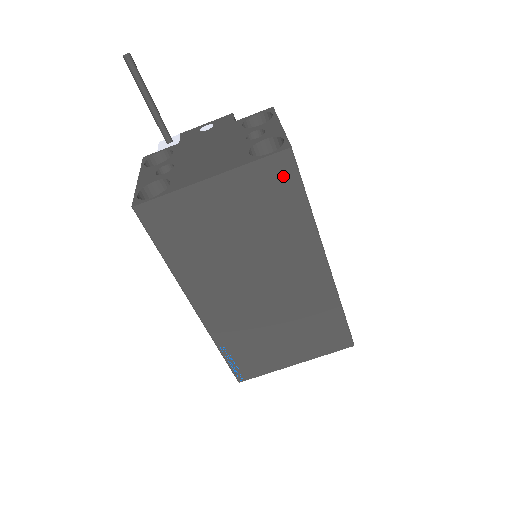
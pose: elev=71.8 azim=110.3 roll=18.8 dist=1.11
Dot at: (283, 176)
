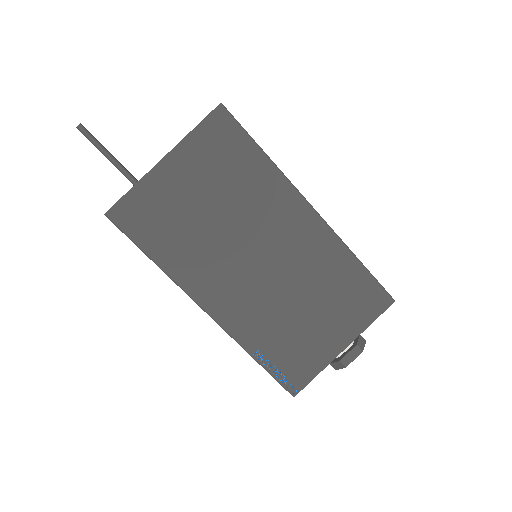
Dot at: (227, 133)
